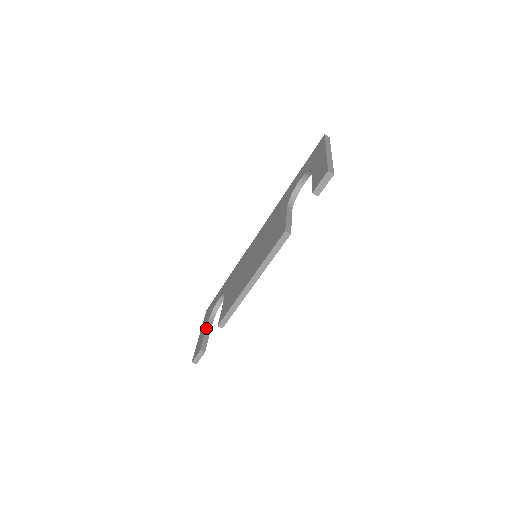
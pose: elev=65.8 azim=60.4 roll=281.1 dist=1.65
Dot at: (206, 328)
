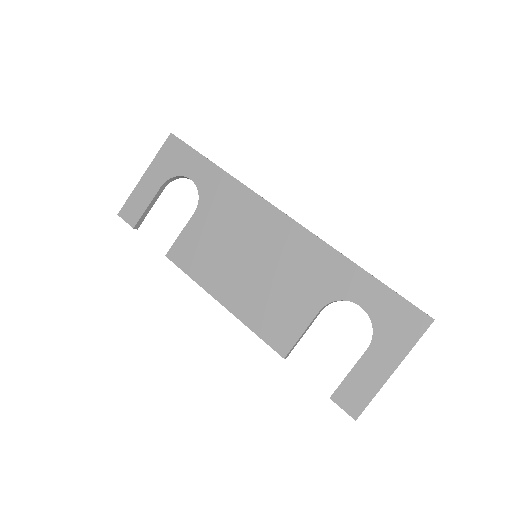
Dot at: (154, 196)
